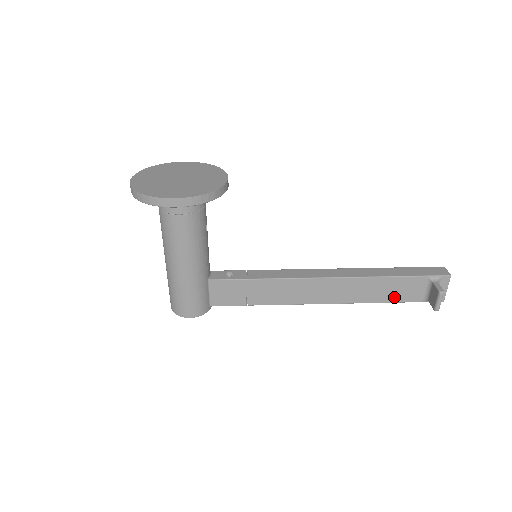
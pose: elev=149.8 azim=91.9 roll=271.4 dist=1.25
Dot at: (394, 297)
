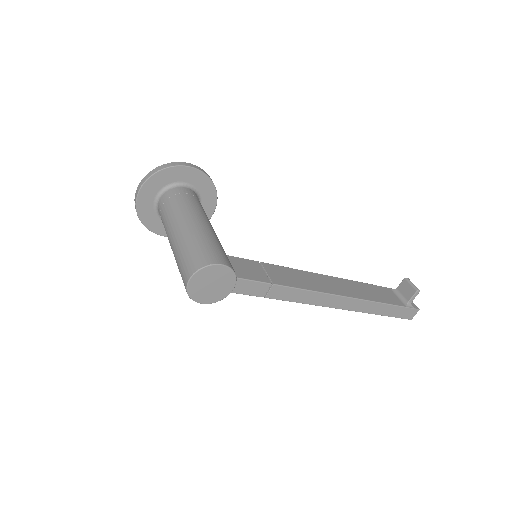
Dot at: (384, 299)
